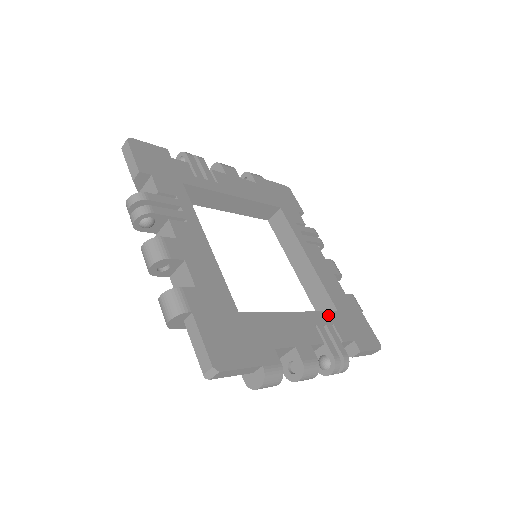
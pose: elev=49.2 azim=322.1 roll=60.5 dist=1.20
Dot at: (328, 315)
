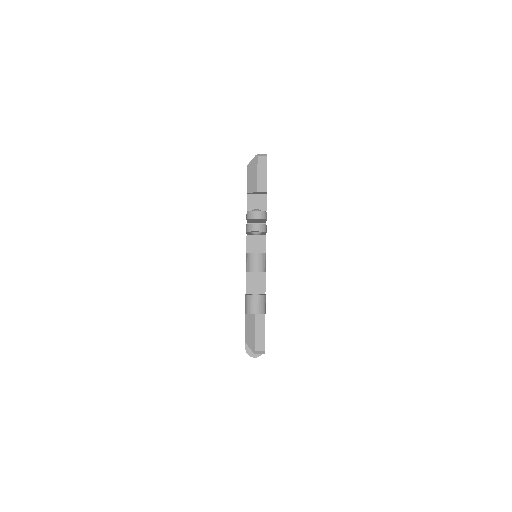
Dot at: occluded
